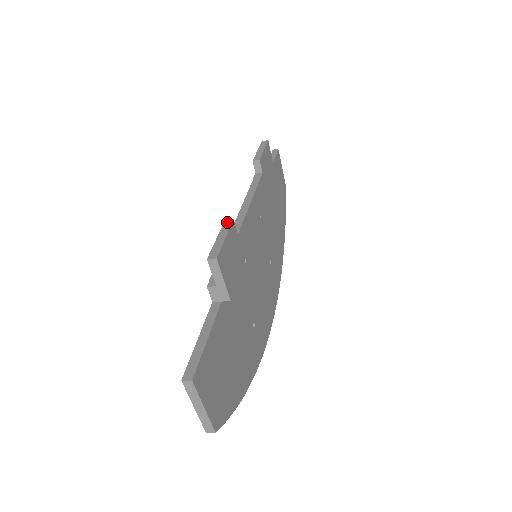
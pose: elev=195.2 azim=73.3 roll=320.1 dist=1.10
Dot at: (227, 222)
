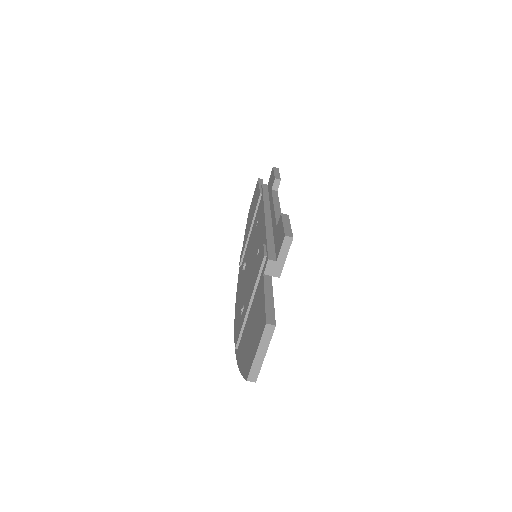
Dot at: (284, 215)
